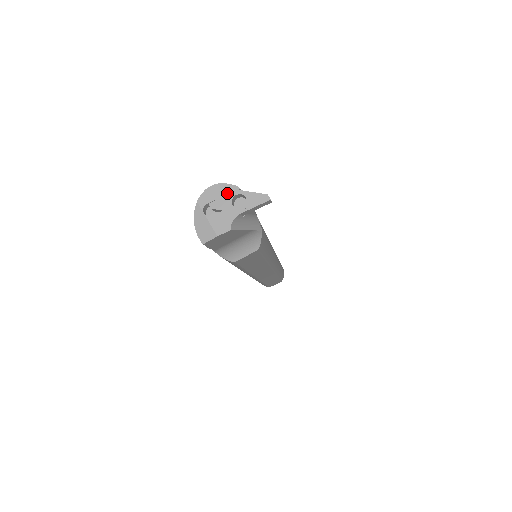
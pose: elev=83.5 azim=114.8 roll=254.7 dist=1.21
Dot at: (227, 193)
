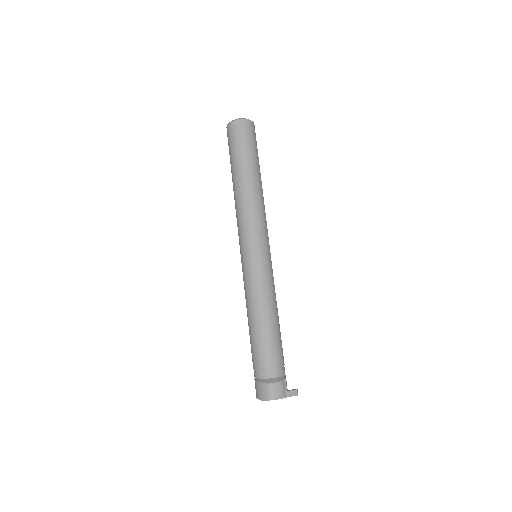
Dot at: occluded
